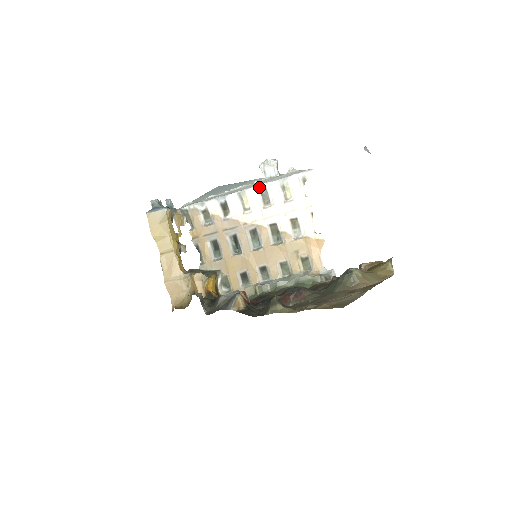
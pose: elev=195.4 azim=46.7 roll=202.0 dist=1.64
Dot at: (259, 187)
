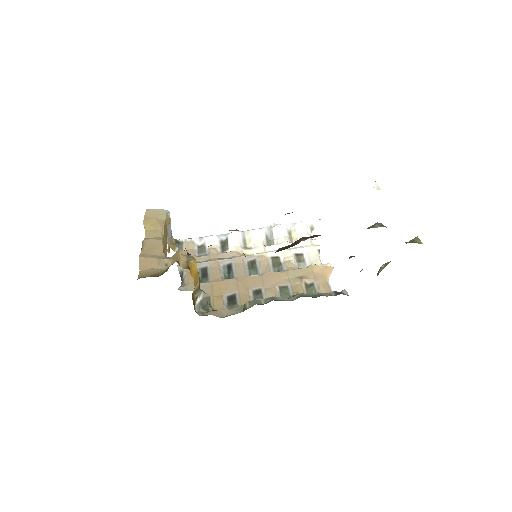
Dot at: (265, 229)
